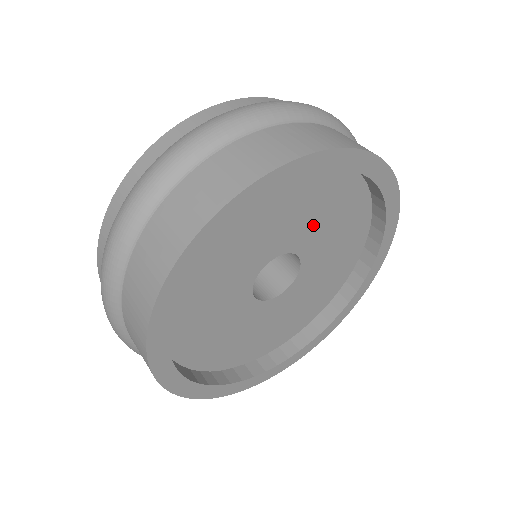
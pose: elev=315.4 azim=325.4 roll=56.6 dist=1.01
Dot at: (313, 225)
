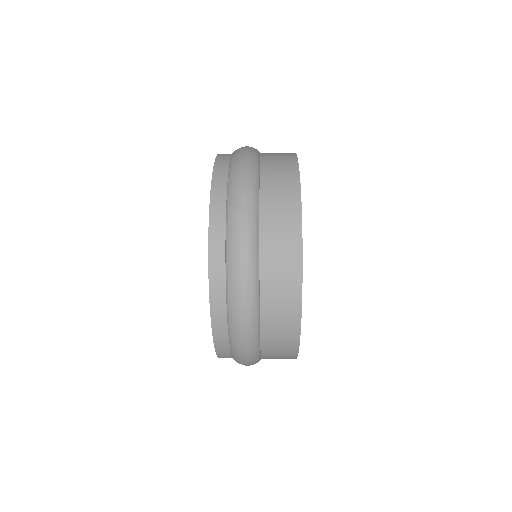
Dot at: occluded
